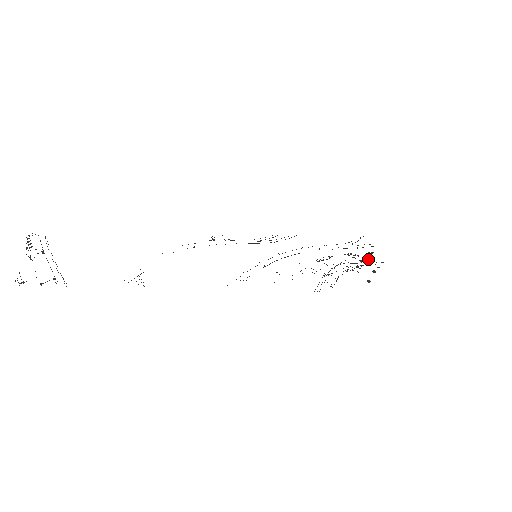
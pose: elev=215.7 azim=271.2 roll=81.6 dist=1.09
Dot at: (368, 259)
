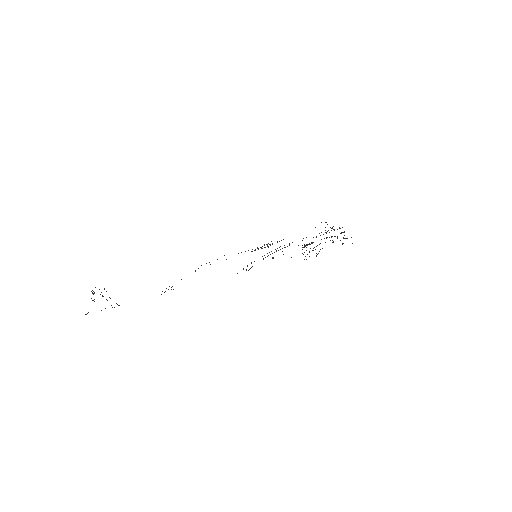
Dot at: occluded
